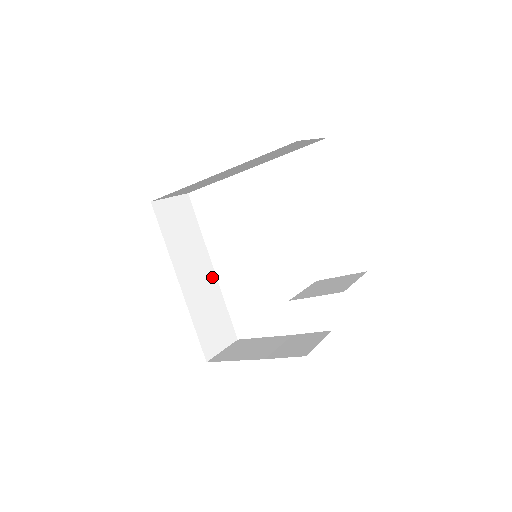
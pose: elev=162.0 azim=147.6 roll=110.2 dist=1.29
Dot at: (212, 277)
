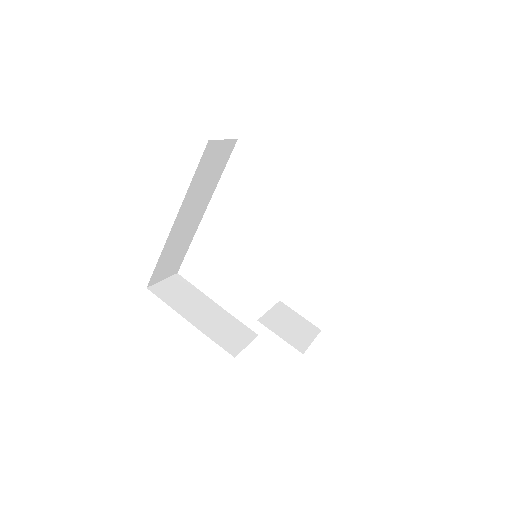
Dot at: (199, 219)
